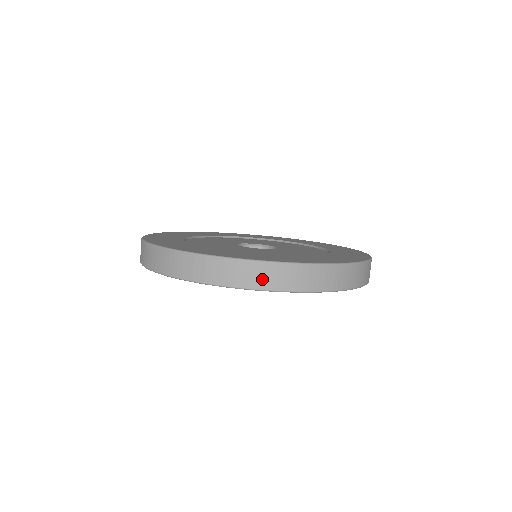
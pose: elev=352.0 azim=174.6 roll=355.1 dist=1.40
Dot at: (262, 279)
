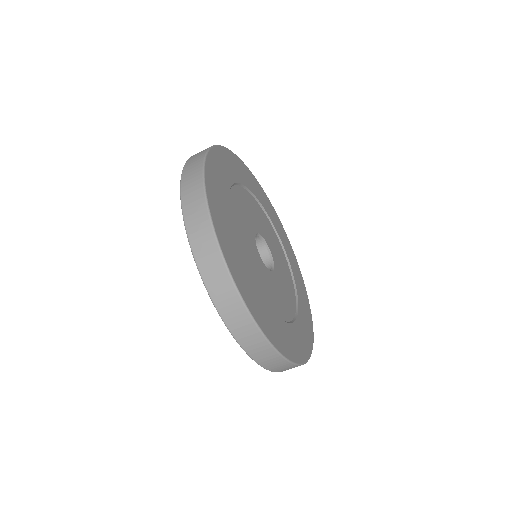
Dot at: (248, 341)
